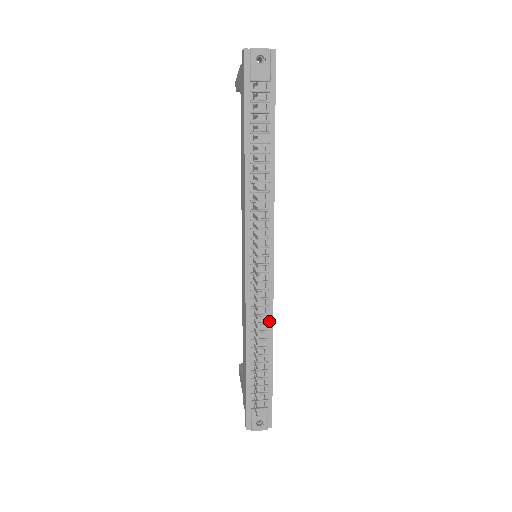
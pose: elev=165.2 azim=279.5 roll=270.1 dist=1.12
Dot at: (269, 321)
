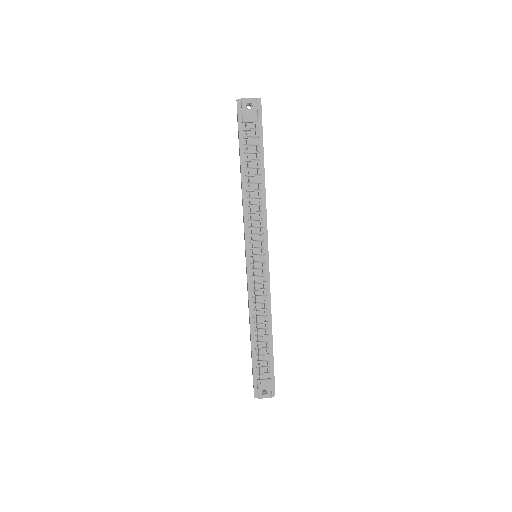
Dot at: (268, 307)
